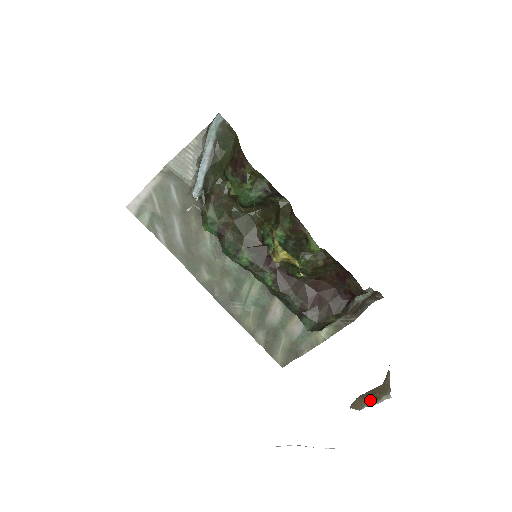
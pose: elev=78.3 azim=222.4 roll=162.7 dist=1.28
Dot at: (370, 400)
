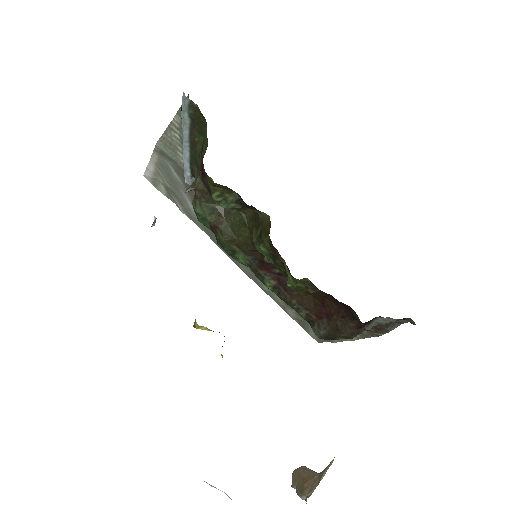
Dot at: (298, 486)
